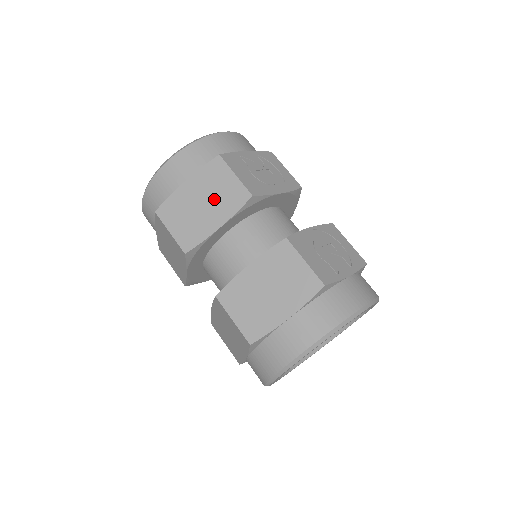
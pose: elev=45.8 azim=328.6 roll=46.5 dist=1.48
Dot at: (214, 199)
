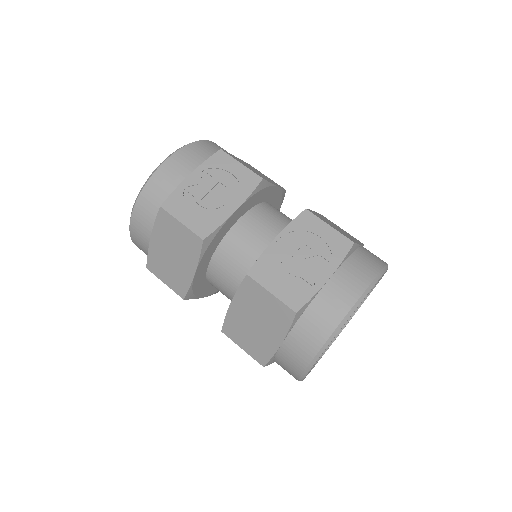
Dot at: (178, 249)
